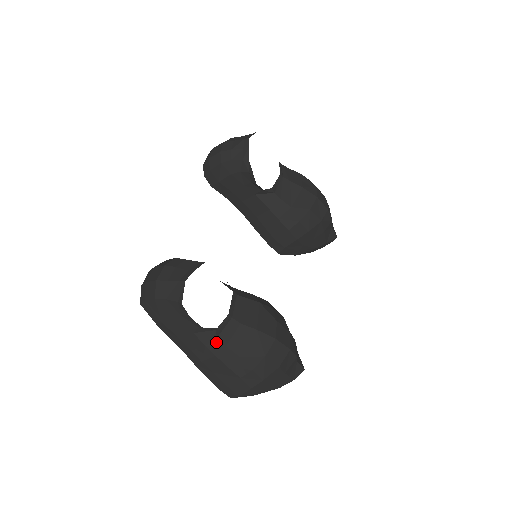
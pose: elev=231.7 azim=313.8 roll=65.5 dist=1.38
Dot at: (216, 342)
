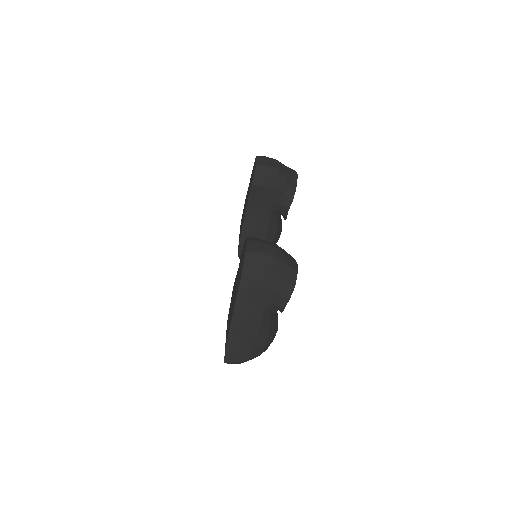
Dot at: (268, 319)
